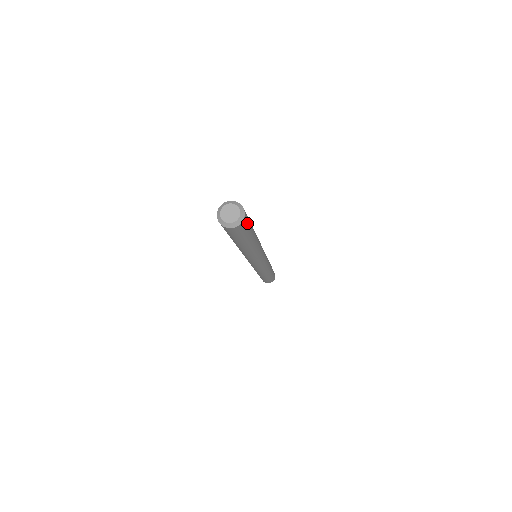
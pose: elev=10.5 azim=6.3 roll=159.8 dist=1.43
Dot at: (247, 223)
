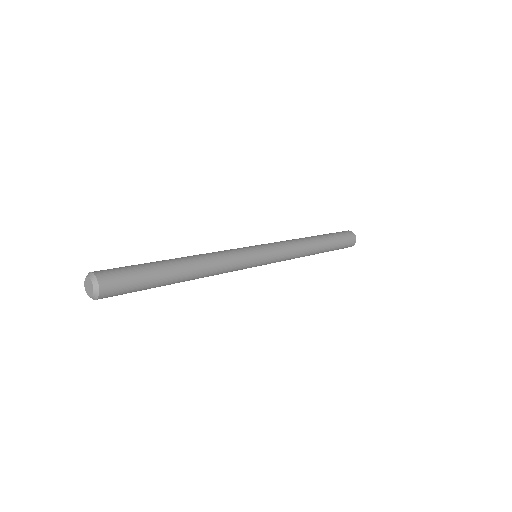
Dot at: (120, 293)
